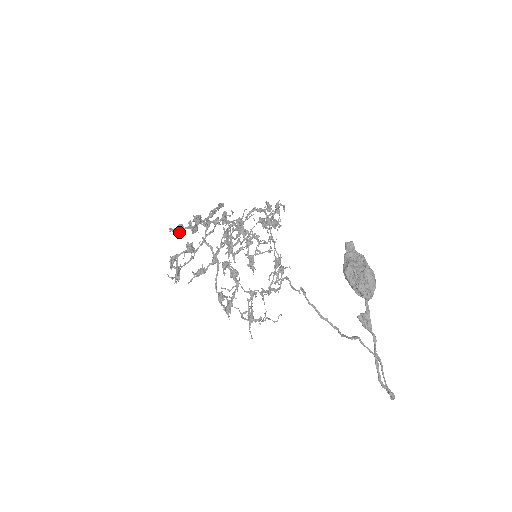
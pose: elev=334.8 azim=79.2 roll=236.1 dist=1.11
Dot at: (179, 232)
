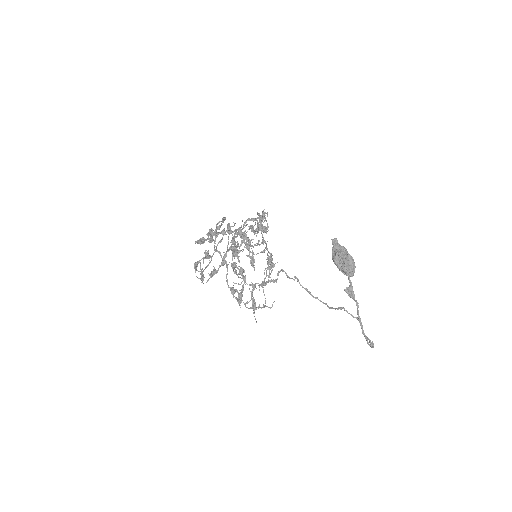
Dot at: (202, 243)
